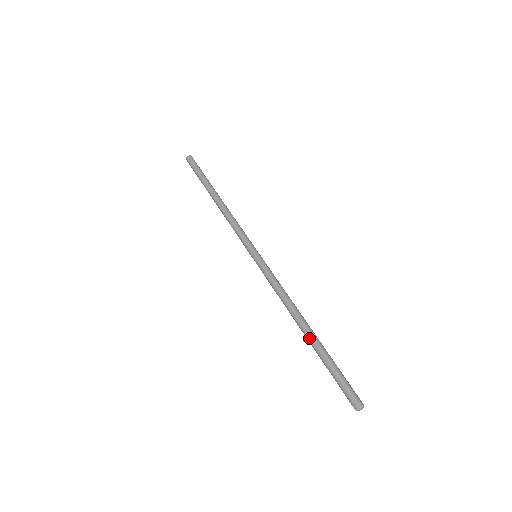
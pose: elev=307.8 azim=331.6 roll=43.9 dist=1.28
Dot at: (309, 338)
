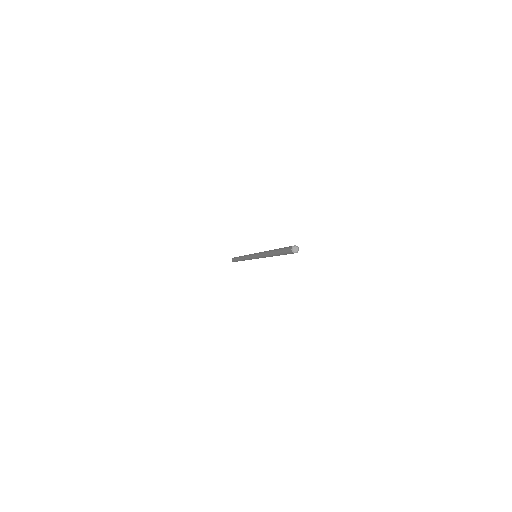
Dot at: occluded
